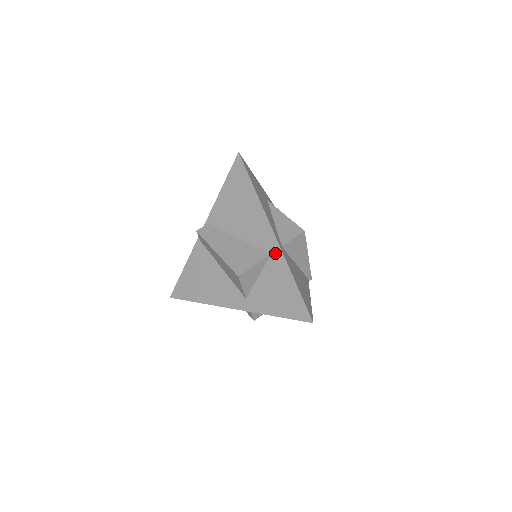
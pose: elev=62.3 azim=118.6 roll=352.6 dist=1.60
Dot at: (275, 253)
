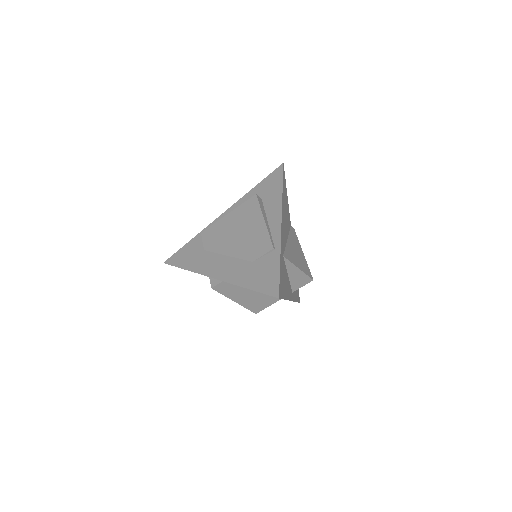
Dot at: occluded
